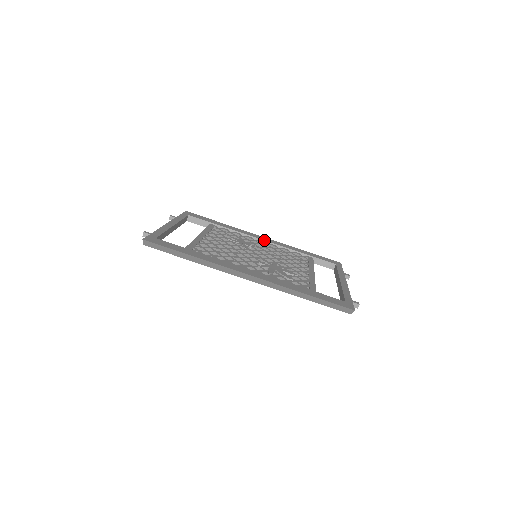
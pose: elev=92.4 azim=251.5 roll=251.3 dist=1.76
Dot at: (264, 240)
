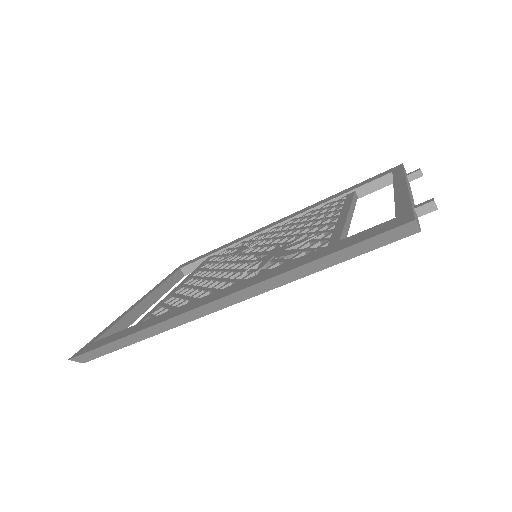
Dot at: (278, 223)
